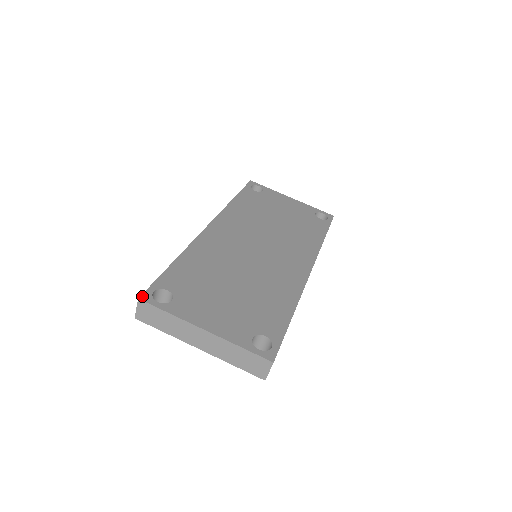
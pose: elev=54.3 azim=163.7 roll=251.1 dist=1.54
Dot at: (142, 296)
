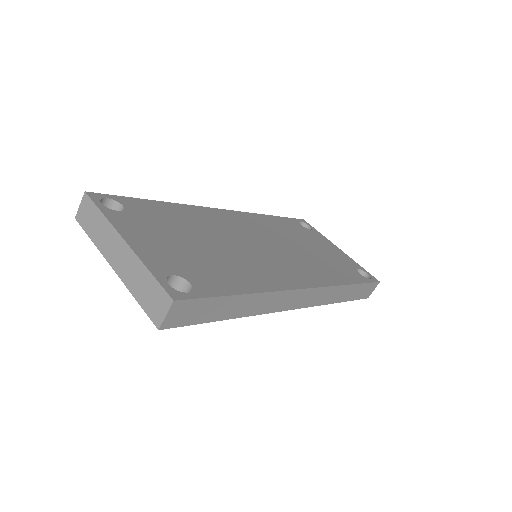
Dot at: (91, 193)
